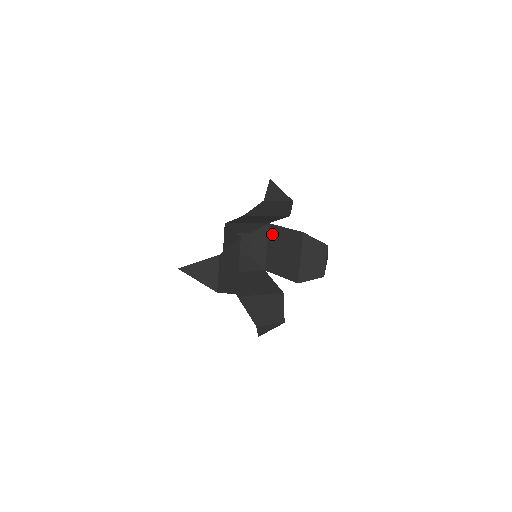
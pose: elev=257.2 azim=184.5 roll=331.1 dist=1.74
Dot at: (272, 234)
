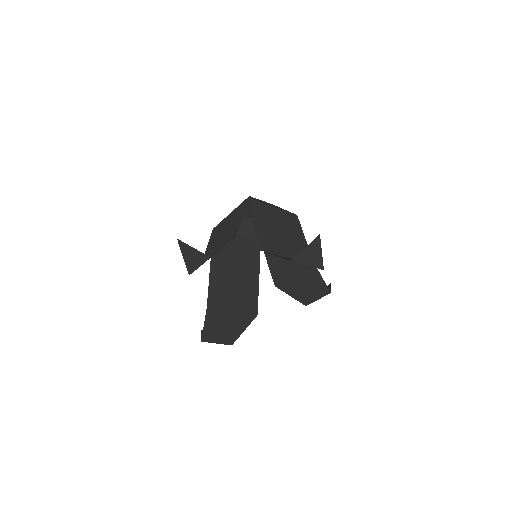
Dot at: (259, 208)
